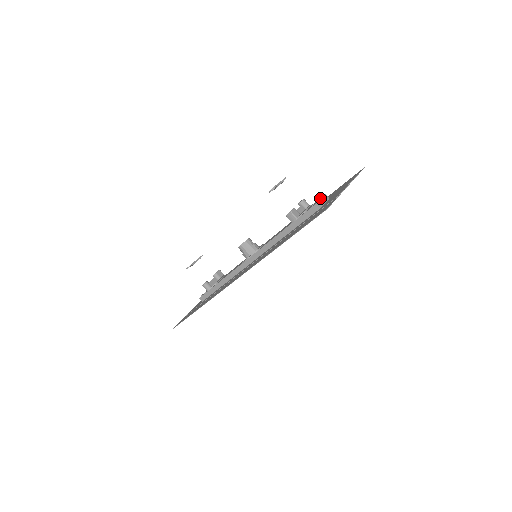
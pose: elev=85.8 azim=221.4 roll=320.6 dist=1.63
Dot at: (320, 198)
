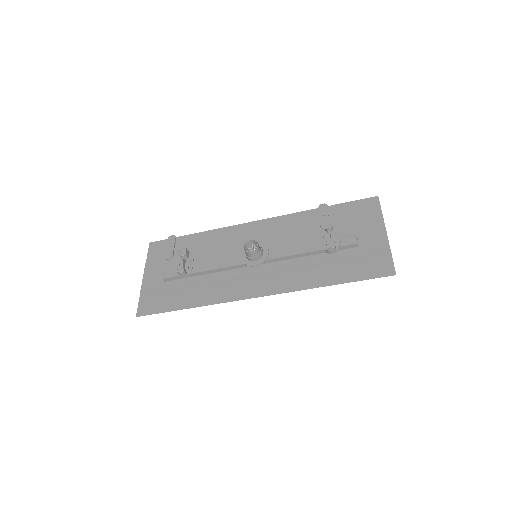
Dot at: (355, 233)
